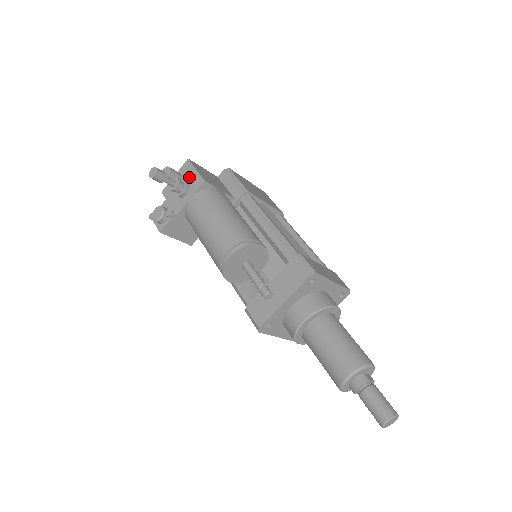
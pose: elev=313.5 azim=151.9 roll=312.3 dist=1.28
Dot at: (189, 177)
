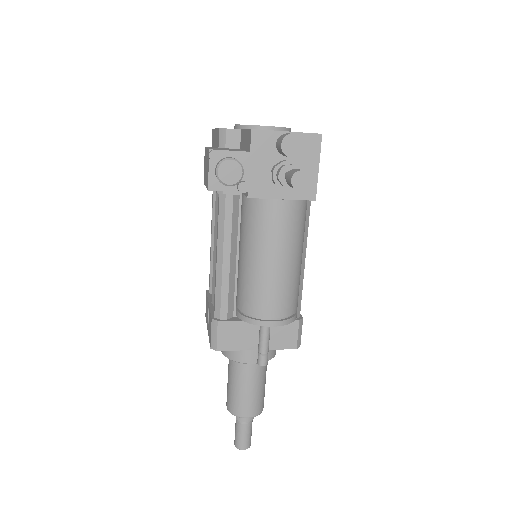
Dot at: (303, 166)
